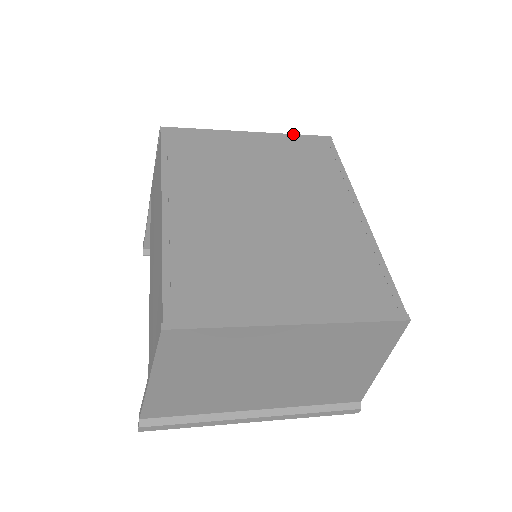
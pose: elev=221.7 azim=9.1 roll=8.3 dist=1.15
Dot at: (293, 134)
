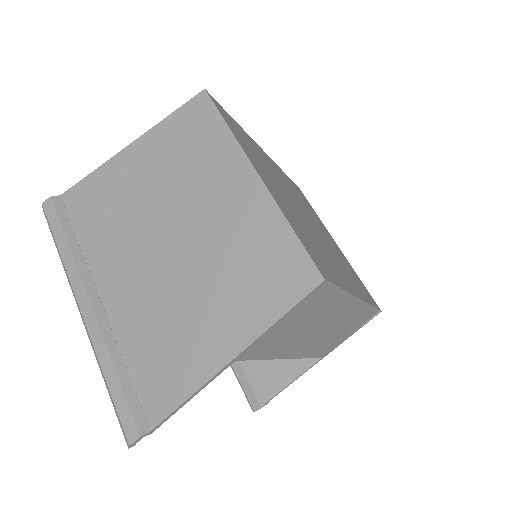
Dot at: occluded
